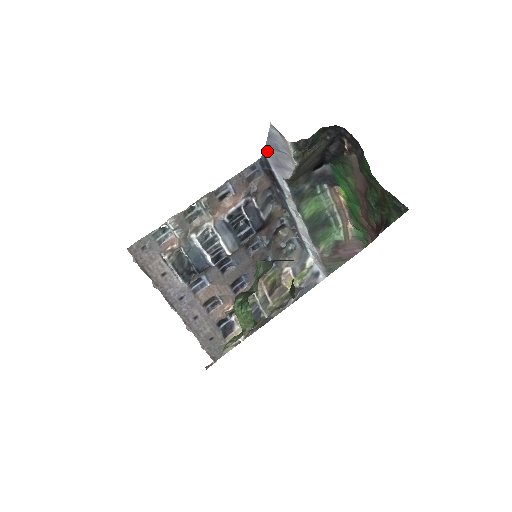
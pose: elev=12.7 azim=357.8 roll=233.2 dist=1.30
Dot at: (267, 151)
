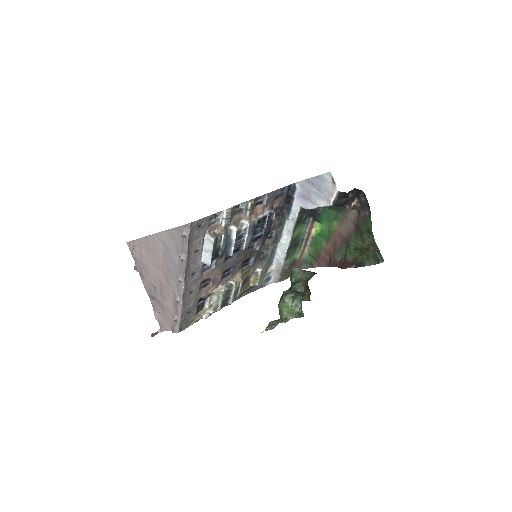
Dot at: (303, 184)
